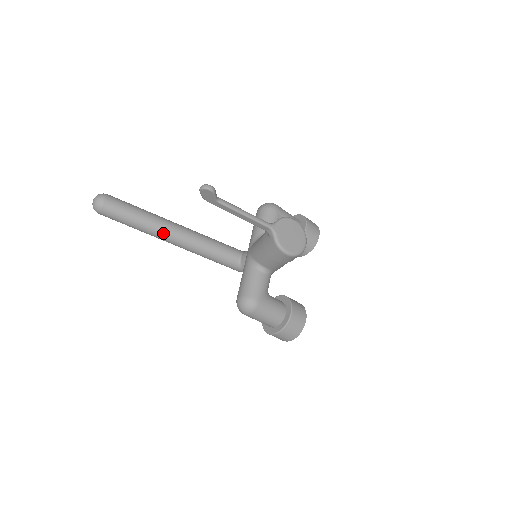
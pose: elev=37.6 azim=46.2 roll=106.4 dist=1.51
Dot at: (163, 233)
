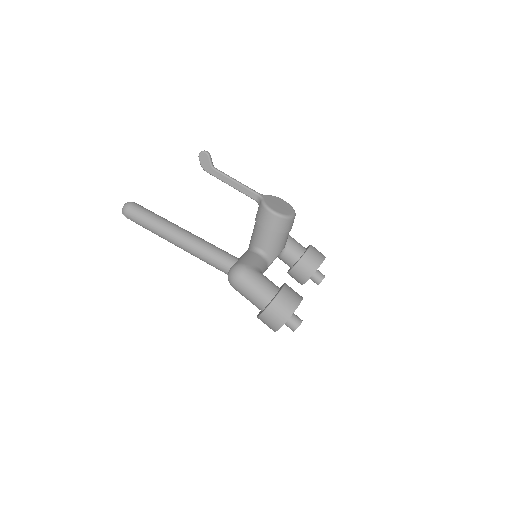
Dot at: (174, 232)
